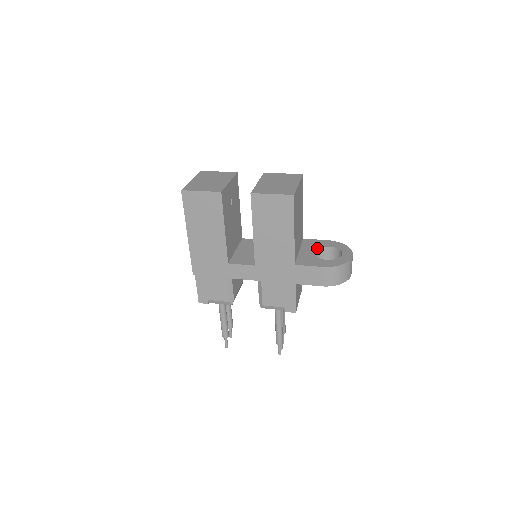
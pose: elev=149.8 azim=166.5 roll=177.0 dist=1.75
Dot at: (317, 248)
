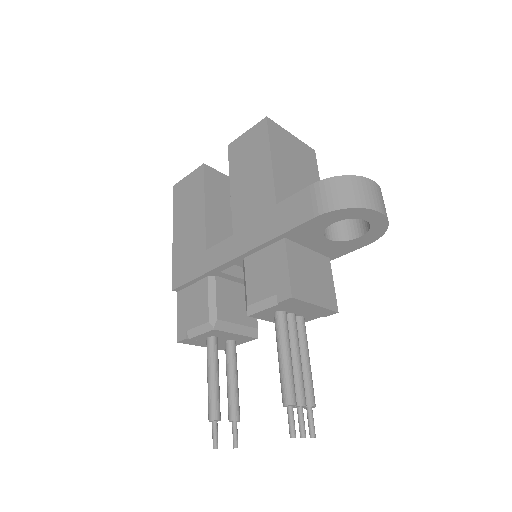
Dot at: occluded
